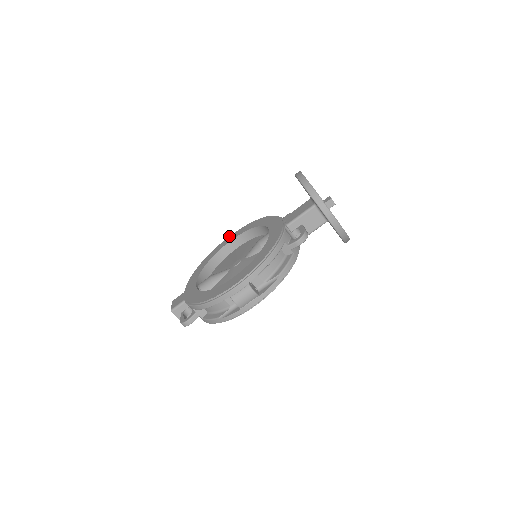
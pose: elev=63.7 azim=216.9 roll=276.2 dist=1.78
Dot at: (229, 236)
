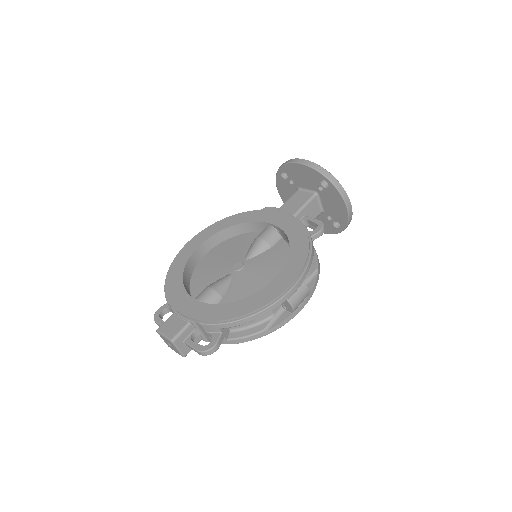
Dot at: occluded
